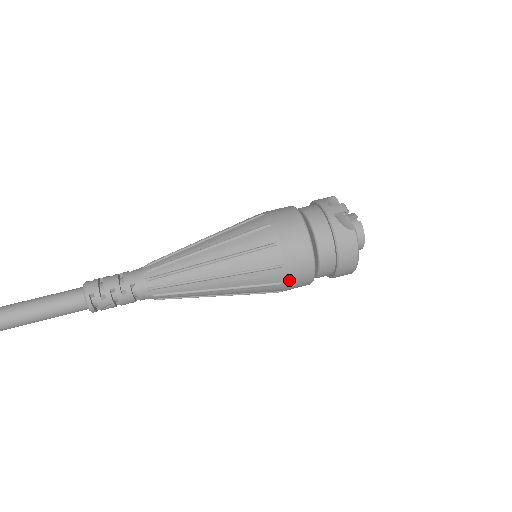
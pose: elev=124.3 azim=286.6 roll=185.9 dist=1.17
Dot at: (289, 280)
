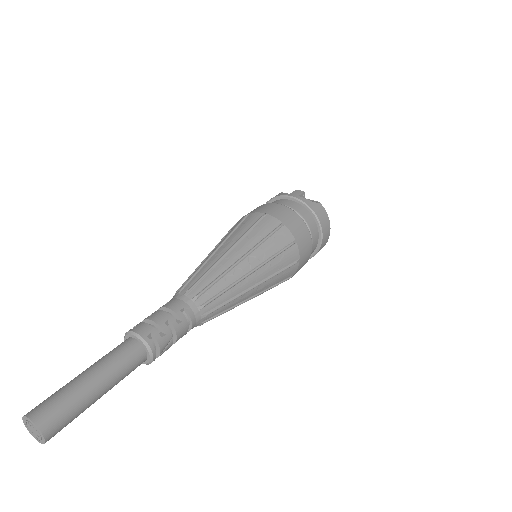
Dot at: (301, 256)
